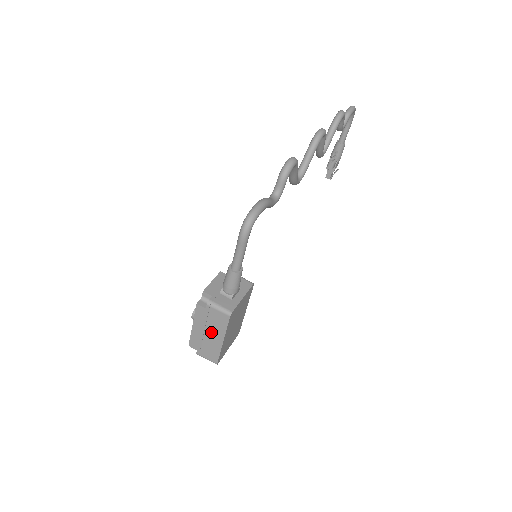
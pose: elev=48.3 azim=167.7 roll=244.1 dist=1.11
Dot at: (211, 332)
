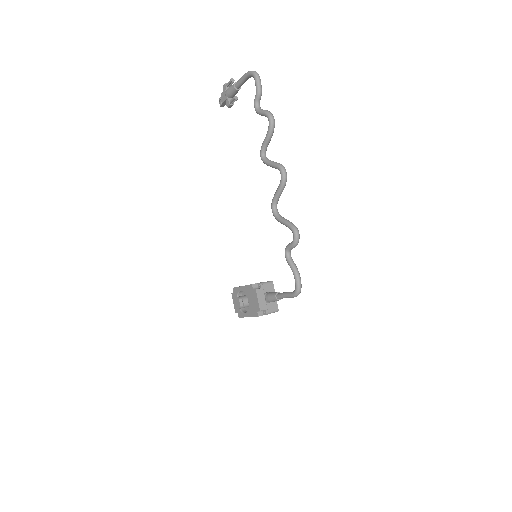
Dot at: occluded
